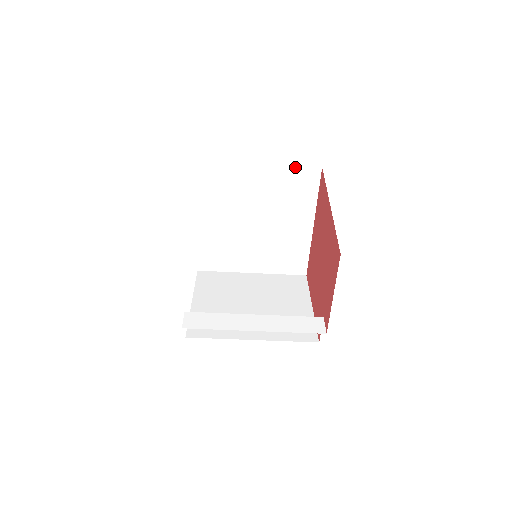
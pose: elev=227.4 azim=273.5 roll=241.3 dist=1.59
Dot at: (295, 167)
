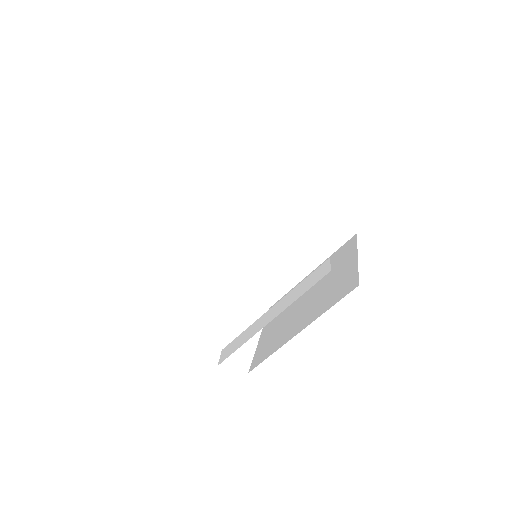
Dot at: (241, 159)
